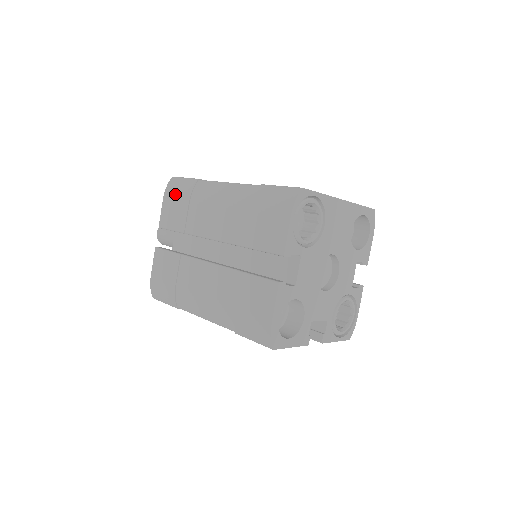
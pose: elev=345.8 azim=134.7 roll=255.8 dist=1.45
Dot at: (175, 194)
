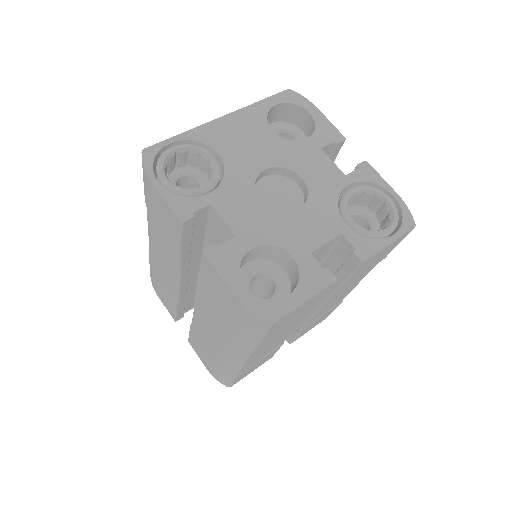
Dot at: (153, 282)
